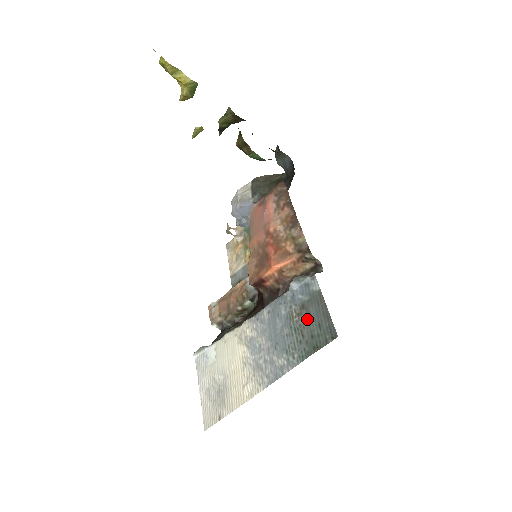
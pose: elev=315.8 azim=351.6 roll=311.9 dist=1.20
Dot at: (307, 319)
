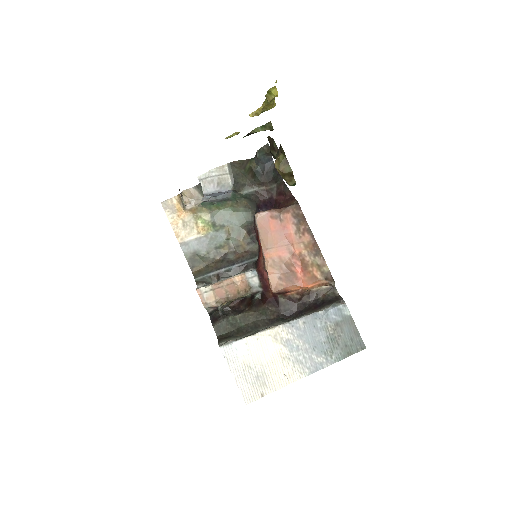
Dot at: (342, 334)
